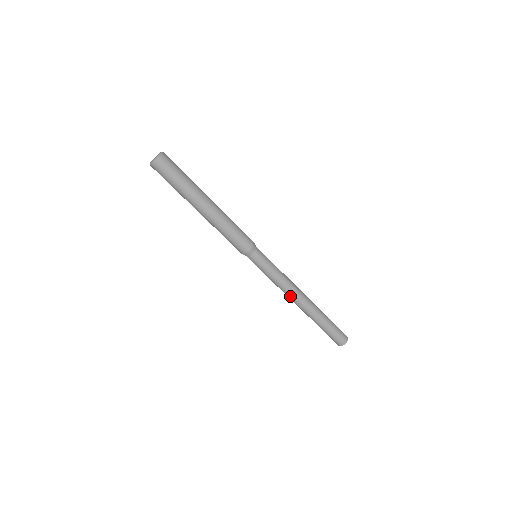
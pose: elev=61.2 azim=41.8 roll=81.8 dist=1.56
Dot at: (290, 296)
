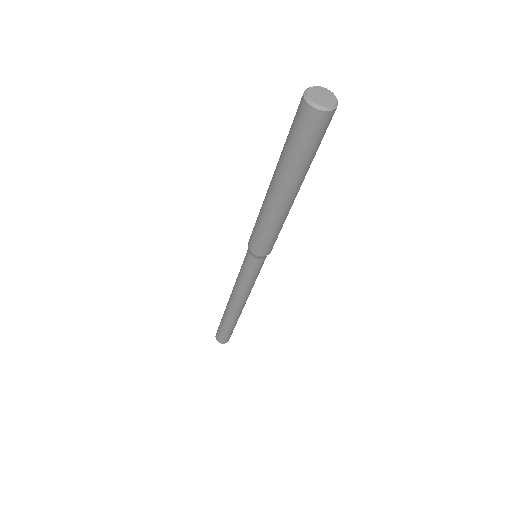
Dot at: (238, 301)
